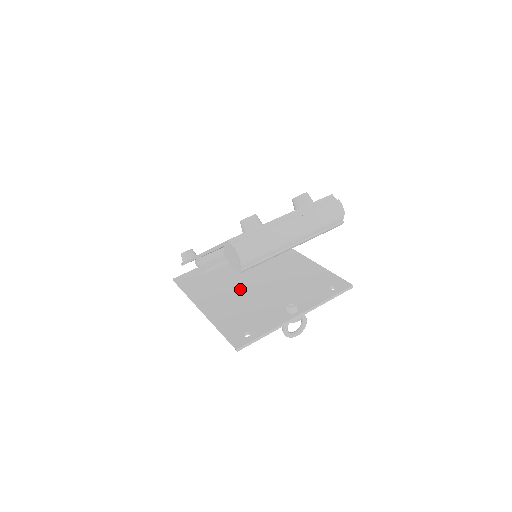
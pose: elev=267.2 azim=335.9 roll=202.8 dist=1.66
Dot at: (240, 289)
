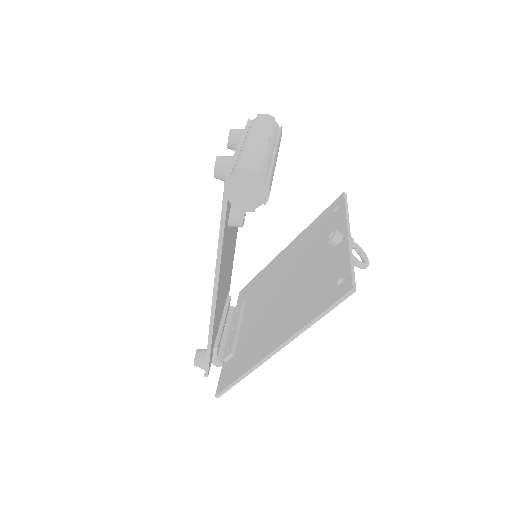
Dot at: (279, 306)
